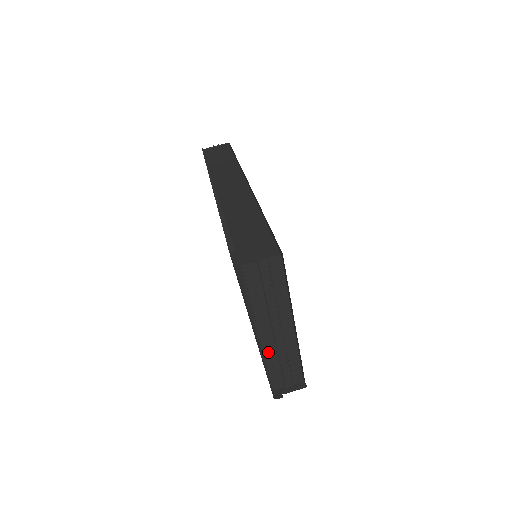
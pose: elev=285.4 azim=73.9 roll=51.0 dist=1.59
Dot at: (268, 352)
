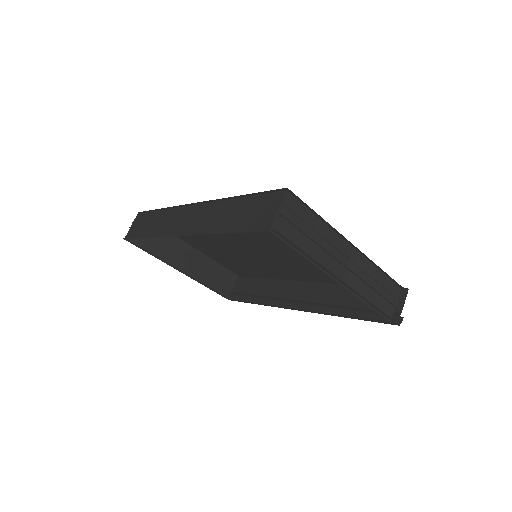
Dot at: (357, 290)
